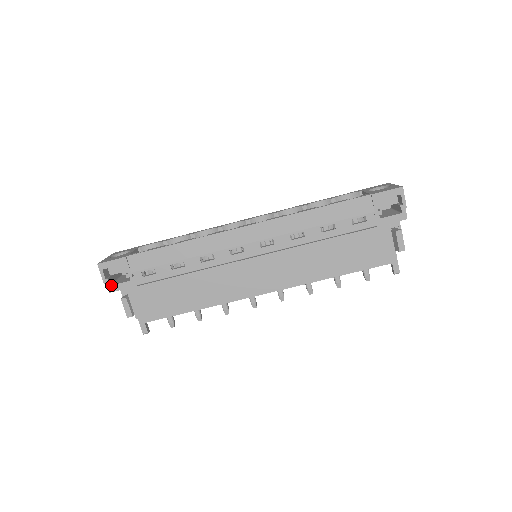
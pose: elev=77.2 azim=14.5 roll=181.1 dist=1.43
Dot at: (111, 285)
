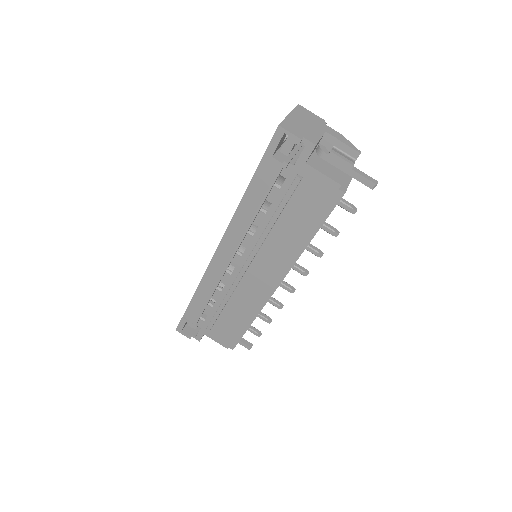
Dot at: (196, 336)
